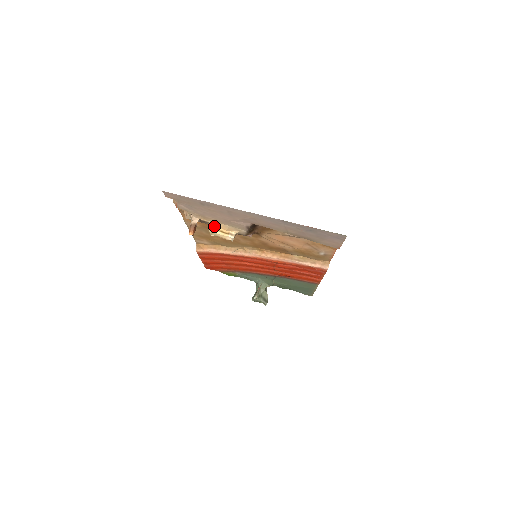
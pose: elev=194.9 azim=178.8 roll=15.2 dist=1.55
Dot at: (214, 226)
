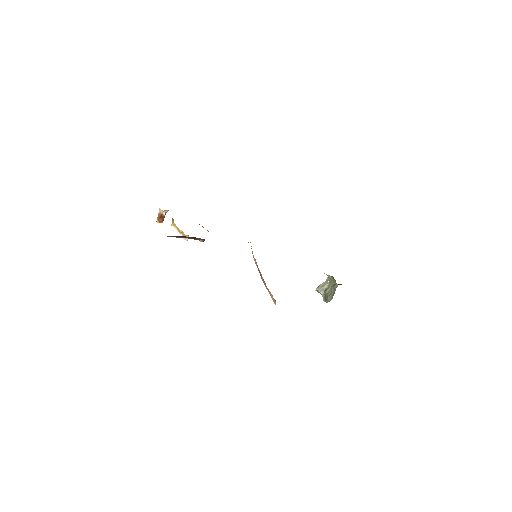
Dot at: occluded
